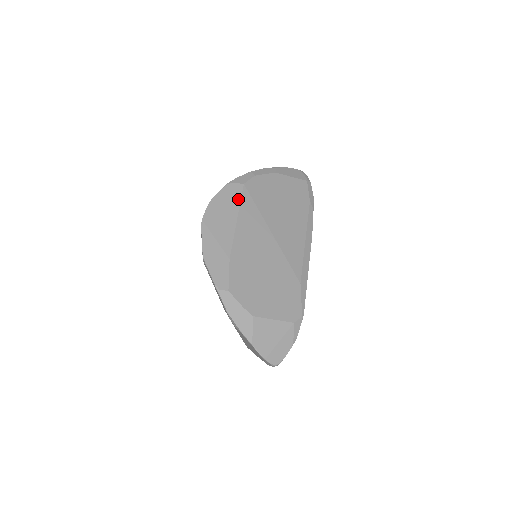
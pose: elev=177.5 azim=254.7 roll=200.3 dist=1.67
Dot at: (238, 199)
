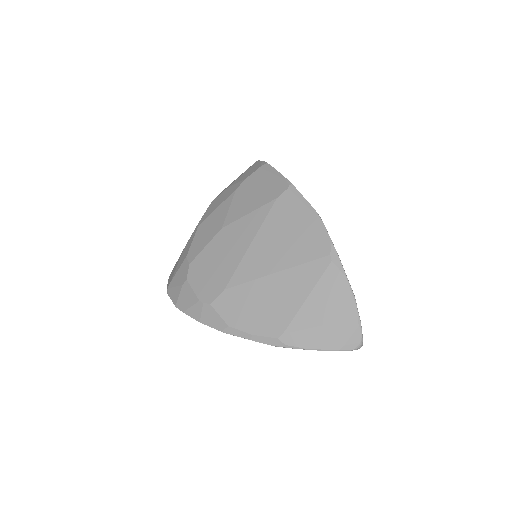
Dot at: occluded
